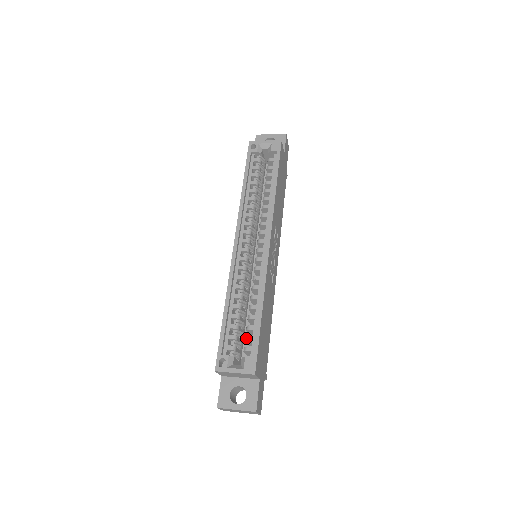
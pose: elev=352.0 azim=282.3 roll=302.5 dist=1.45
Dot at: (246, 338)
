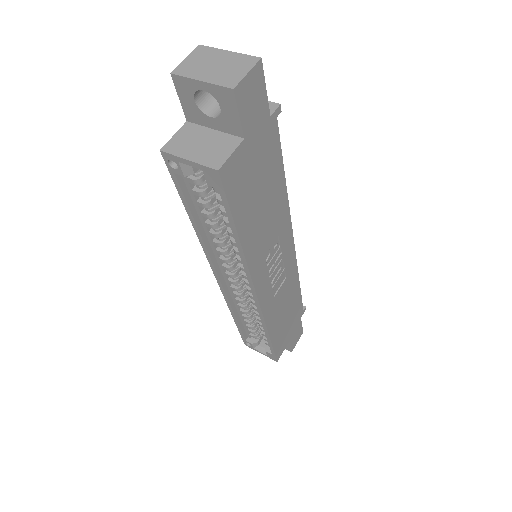
Dot at: occluded
